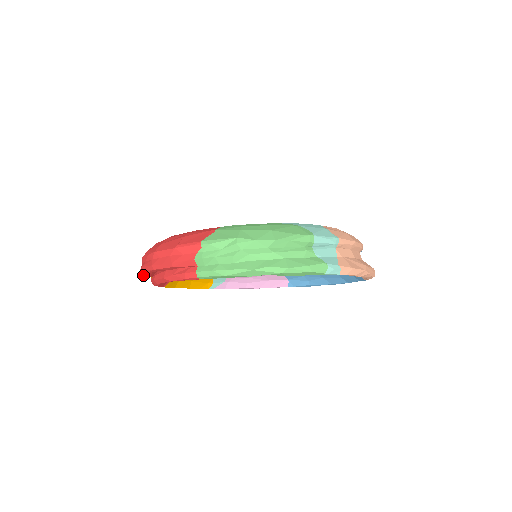
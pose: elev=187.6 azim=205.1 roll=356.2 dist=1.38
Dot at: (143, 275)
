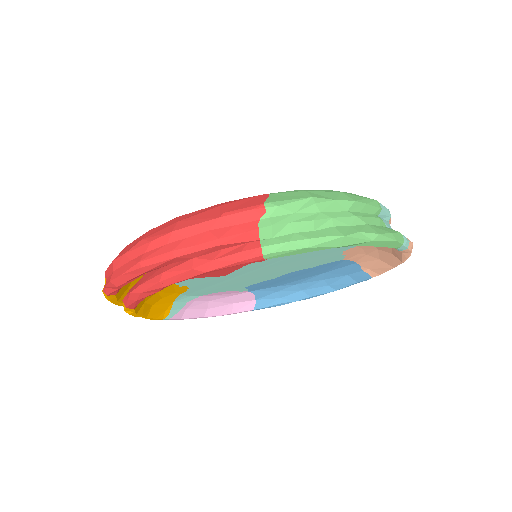
Dot at: (120, 284)
